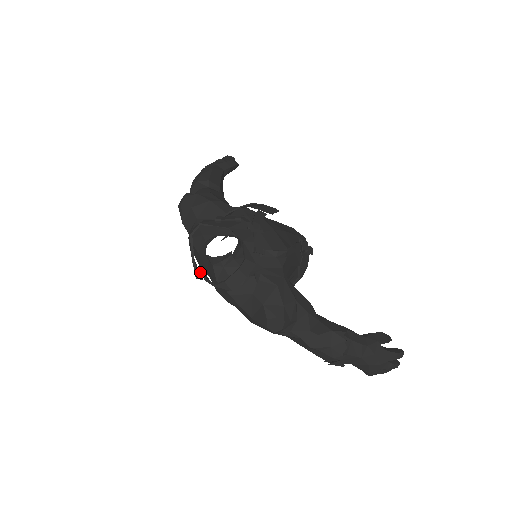
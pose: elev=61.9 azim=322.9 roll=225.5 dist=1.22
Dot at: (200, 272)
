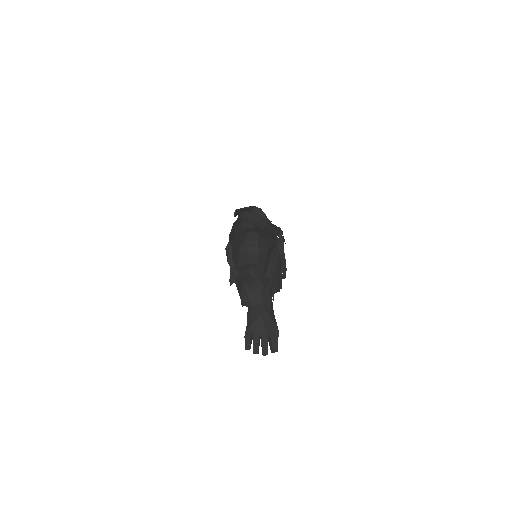
Dot at: occluded
